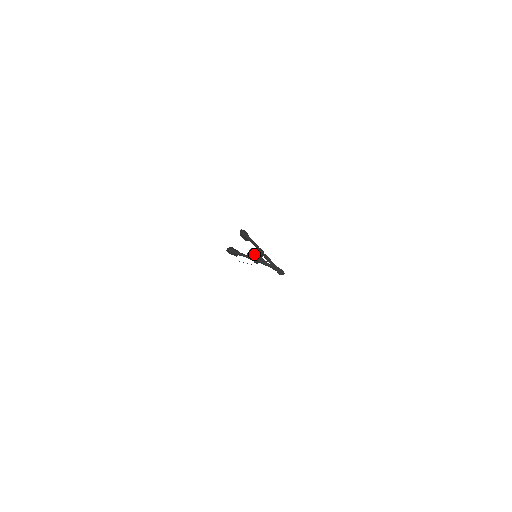
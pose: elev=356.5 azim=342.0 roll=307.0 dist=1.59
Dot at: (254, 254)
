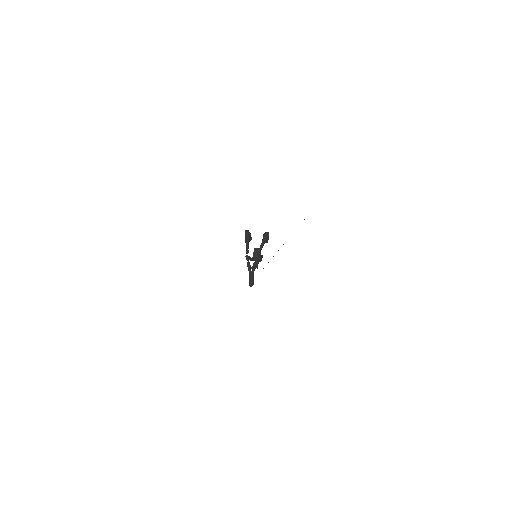
Dot at: occluded
